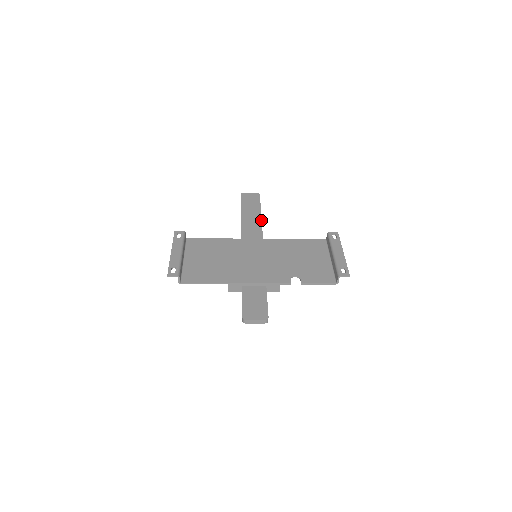
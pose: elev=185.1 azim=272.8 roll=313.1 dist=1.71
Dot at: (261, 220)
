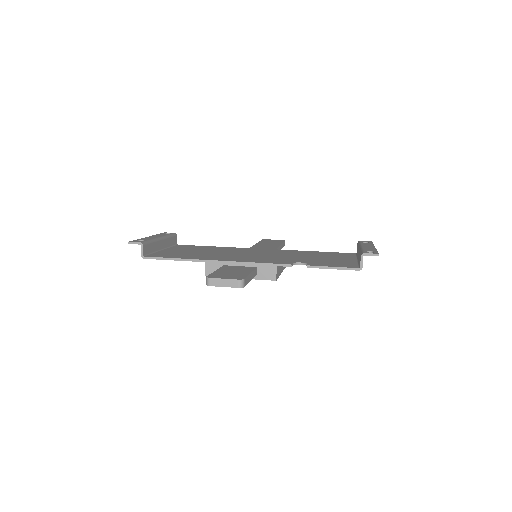
Dot at: (277, 247)
